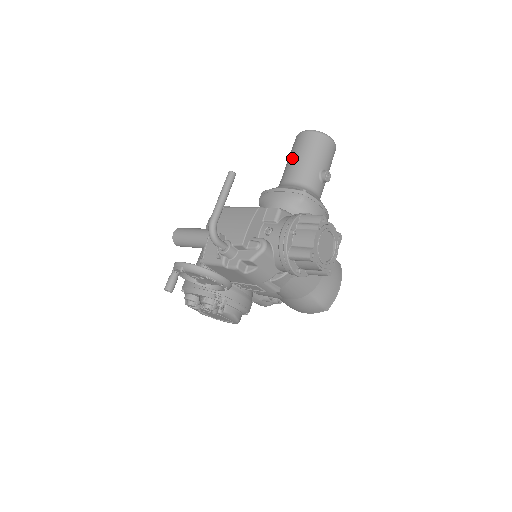
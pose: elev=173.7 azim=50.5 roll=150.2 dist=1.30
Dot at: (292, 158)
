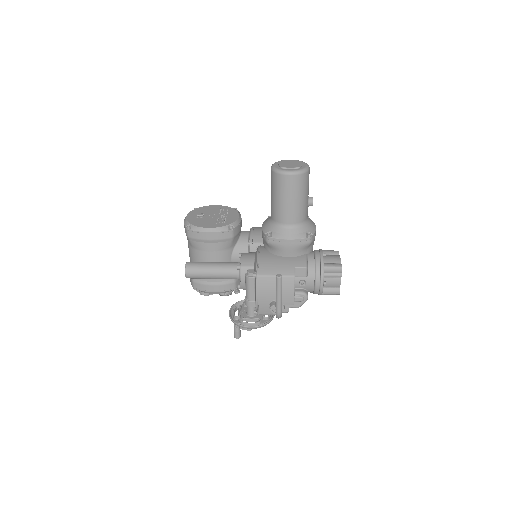
Dot at: (284, 202)
